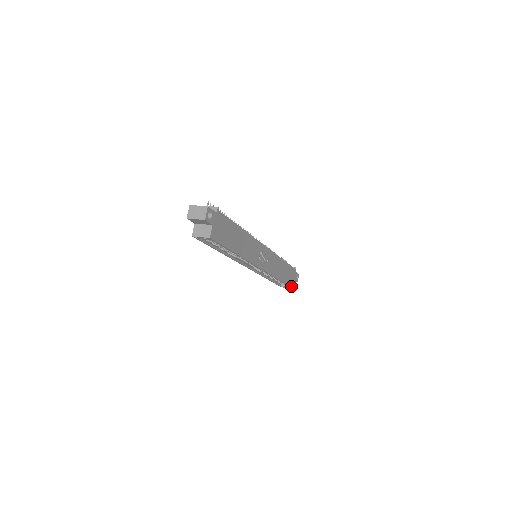
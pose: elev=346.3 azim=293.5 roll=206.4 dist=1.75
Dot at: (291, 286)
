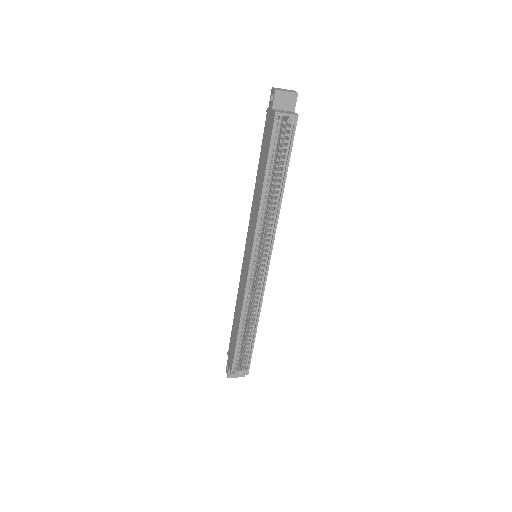
Dot at: (249, 365)
